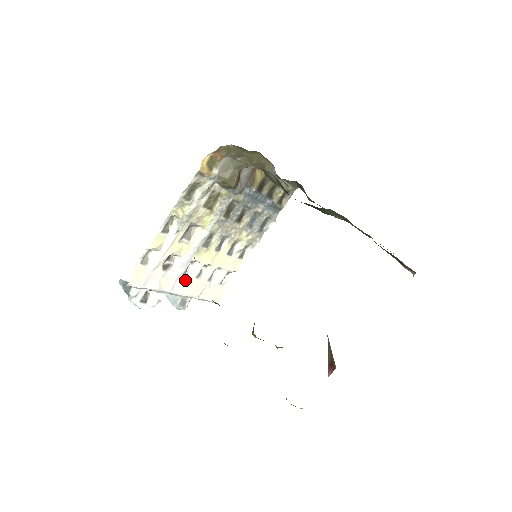
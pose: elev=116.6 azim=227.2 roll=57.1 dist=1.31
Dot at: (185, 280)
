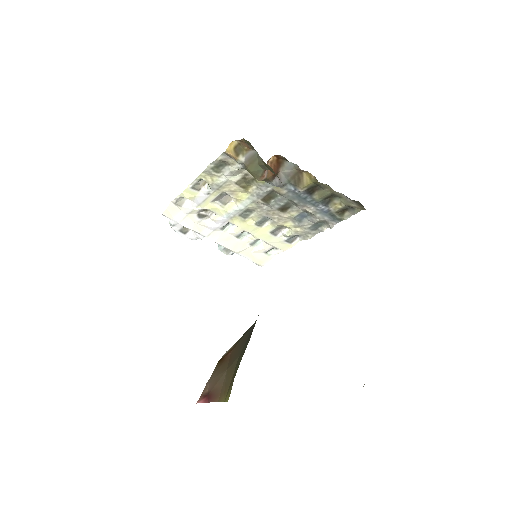
Dot at: (223, 234)
